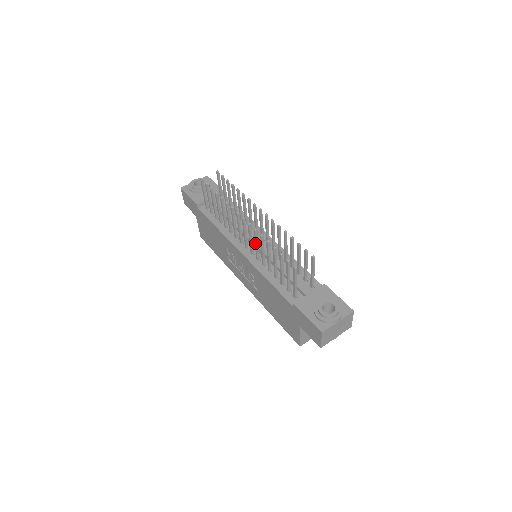
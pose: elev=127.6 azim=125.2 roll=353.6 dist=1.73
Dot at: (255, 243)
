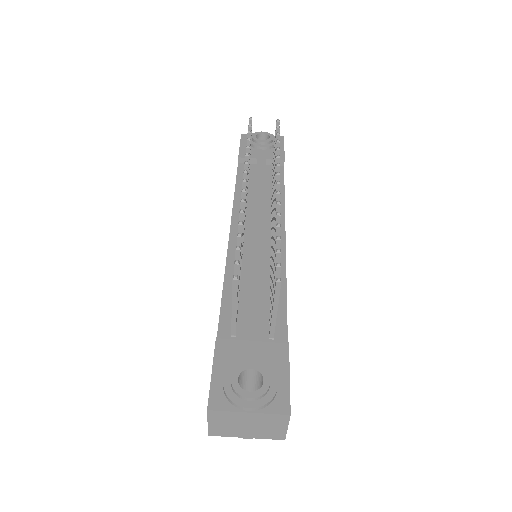
Dot at: occluded
